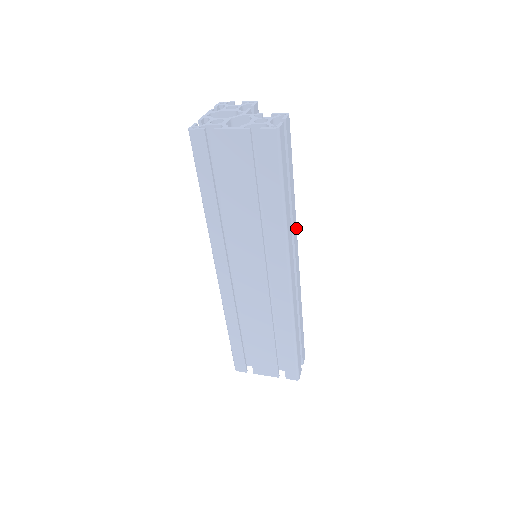
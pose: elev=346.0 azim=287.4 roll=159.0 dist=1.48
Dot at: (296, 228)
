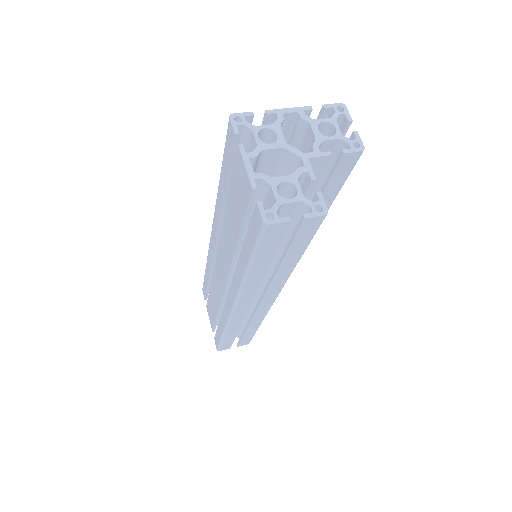
Dot at: (281, 286)
